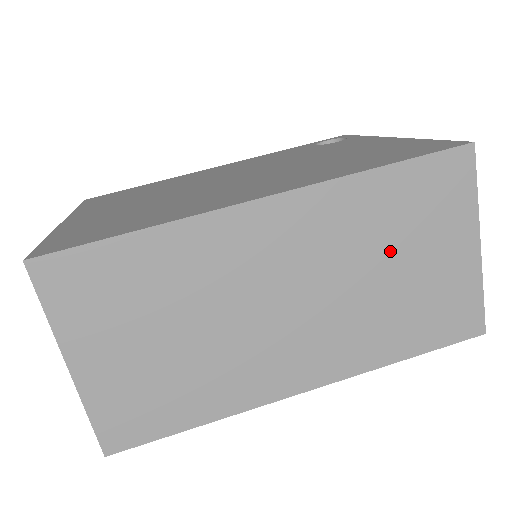
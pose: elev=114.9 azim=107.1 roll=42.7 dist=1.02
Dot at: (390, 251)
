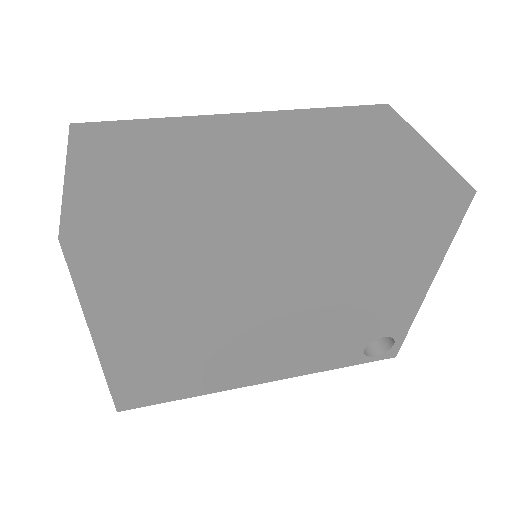
Dot at: (346, 139)
